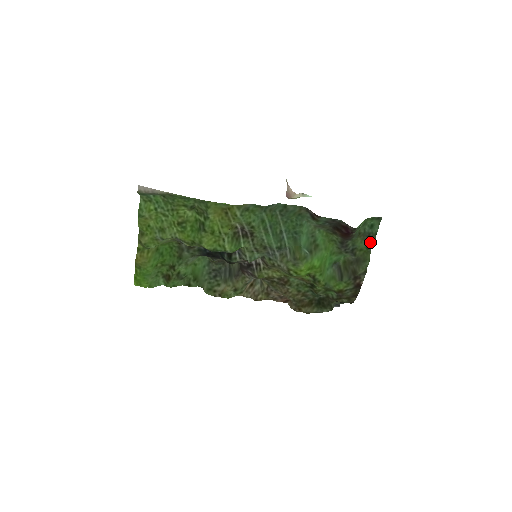
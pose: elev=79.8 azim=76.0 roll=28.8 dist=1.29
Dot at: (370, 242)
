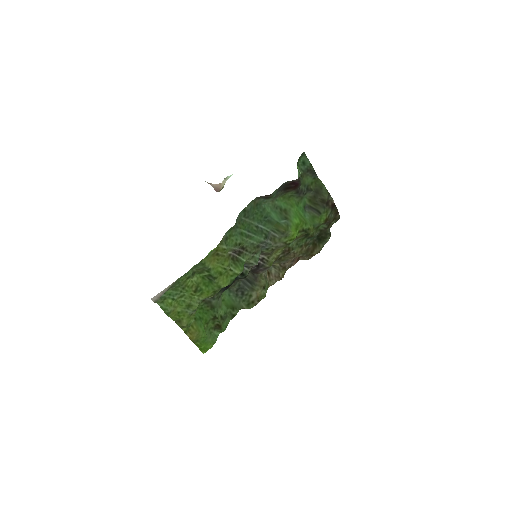
Dot at: (312, 173)
